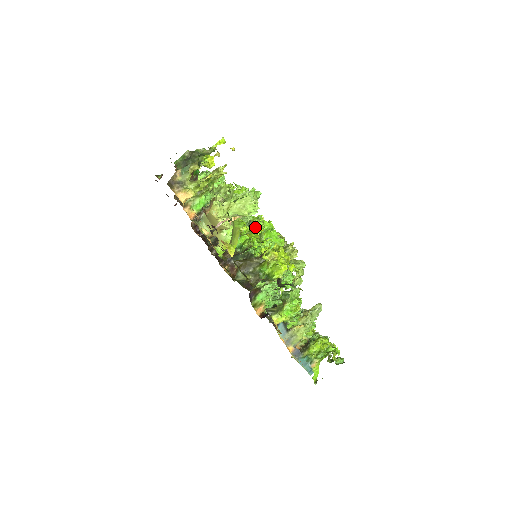
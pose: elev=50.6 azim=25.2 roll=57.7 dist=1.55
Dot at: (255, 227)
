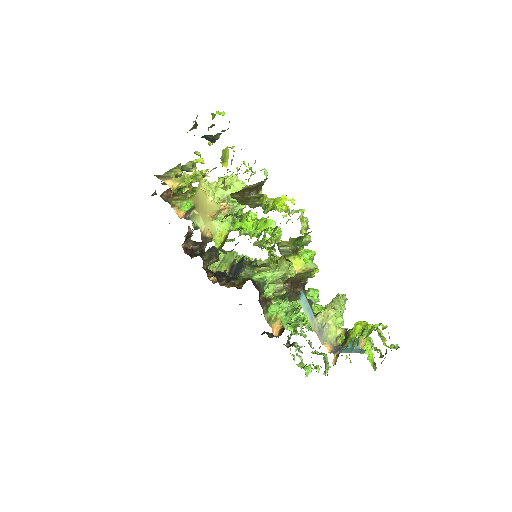
Dot at: (244, 161)
